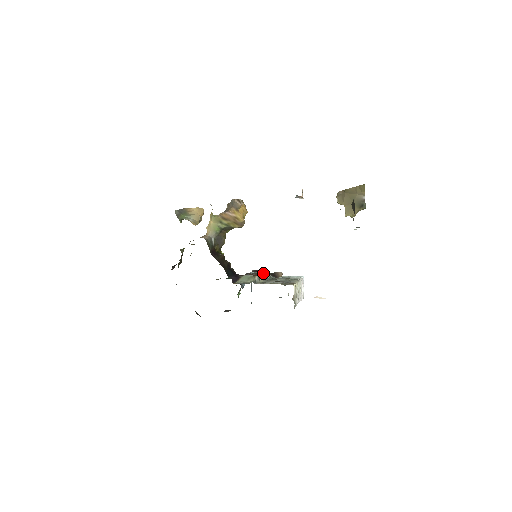
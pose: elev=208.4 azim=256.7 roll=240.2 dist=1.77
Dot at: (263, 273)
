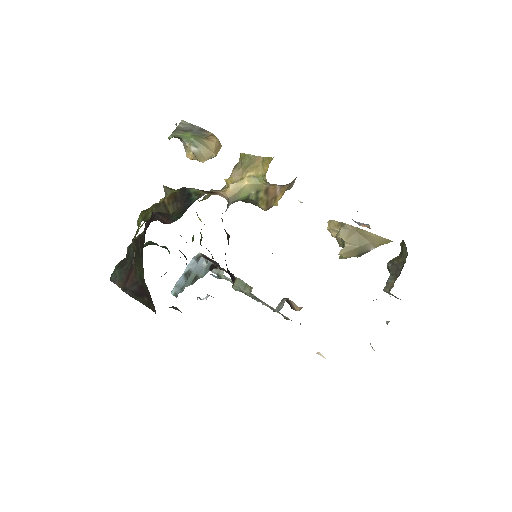
Dot at: occluded
